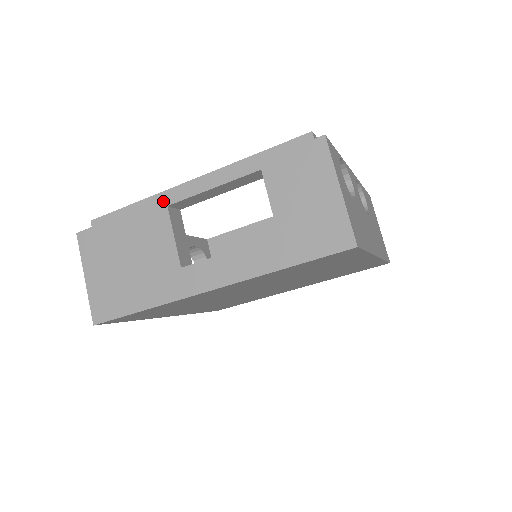
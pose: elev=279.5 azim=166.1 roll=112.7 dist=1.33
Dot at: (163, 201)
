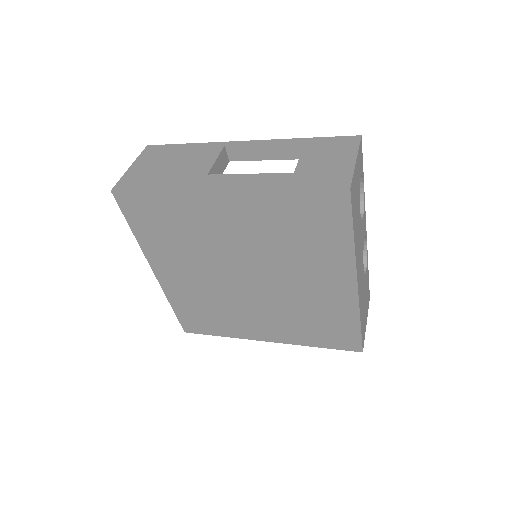
Dot at: (224, 143)
